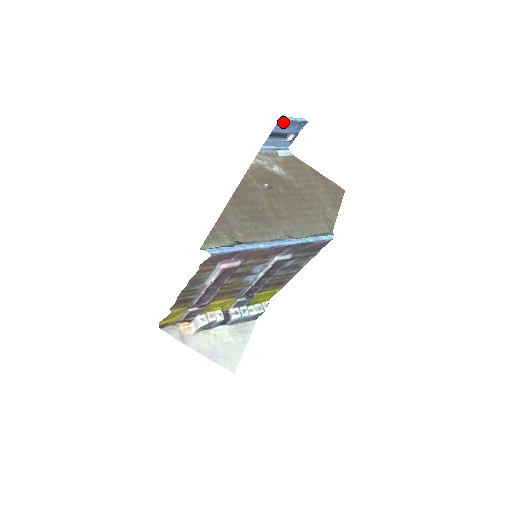
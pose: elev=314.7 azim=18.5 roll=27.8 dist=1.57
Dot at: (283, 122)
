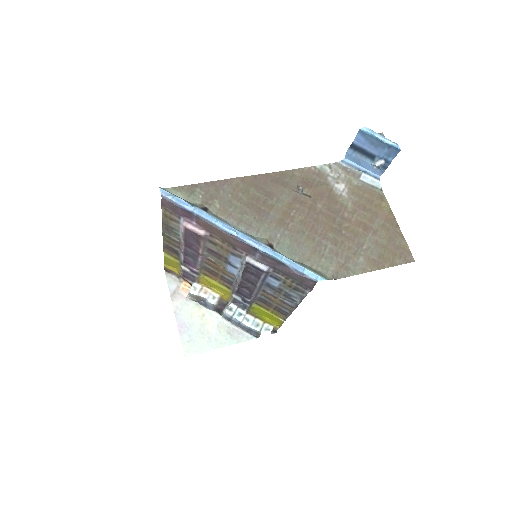
Dot at: (366, 135)
